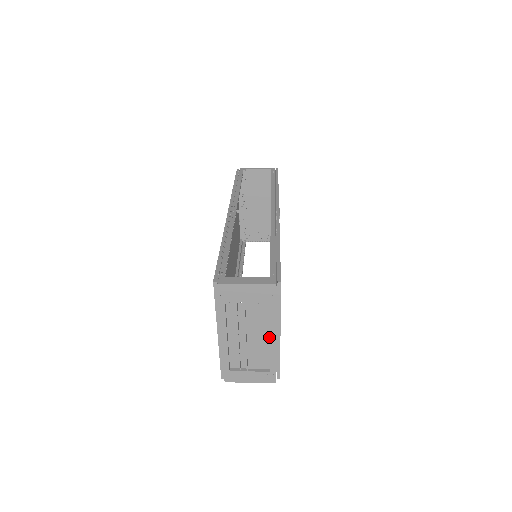
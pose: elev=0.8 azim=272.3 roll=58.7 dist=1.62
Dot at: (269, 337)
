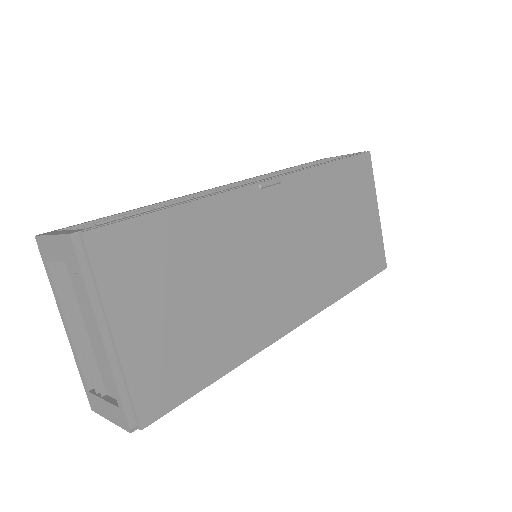
Dot at: occluded
